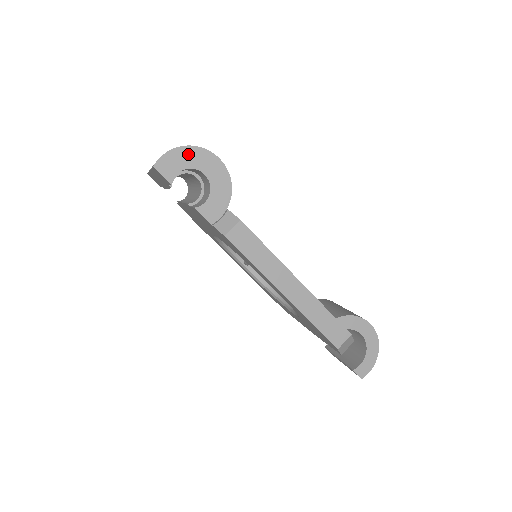
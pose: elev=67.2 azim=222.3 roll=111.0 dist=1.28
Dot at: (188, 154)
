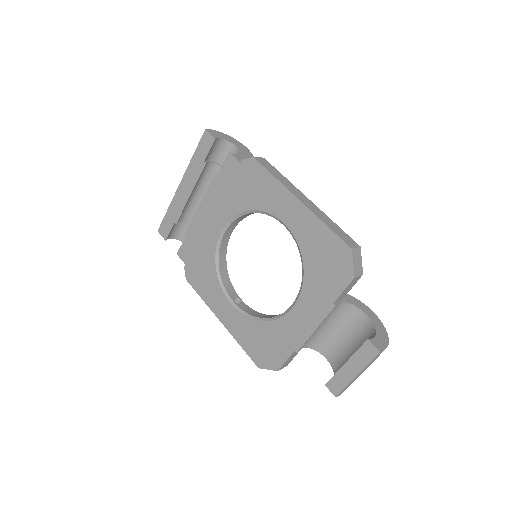
Dot at: (227, 137)
